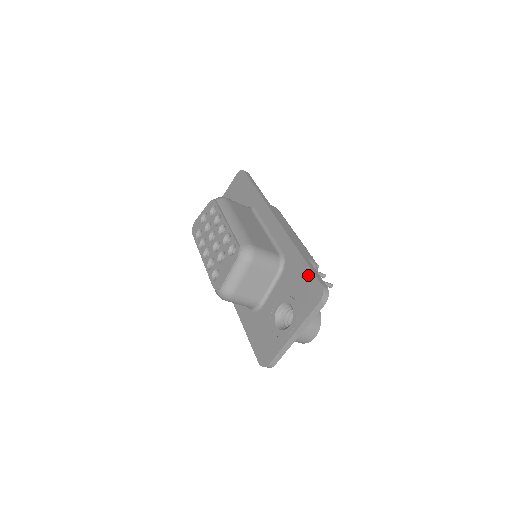
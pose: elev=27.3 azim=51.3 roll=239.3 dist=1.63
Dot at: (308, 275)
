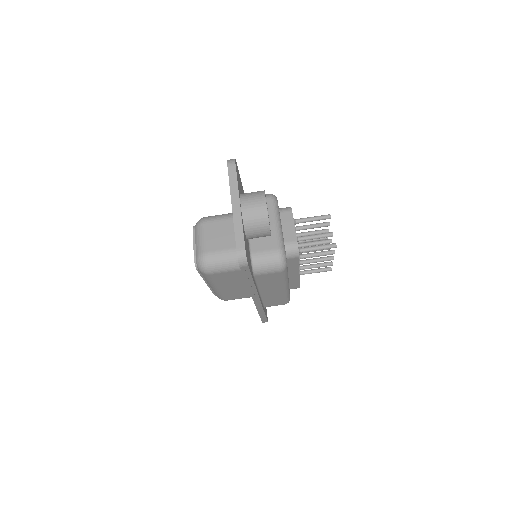
Dot at: occluded
